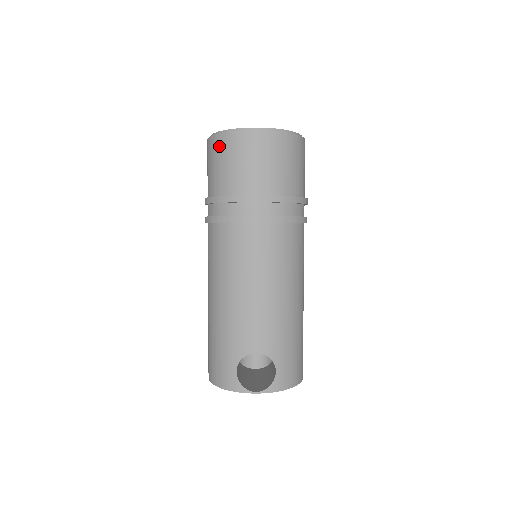
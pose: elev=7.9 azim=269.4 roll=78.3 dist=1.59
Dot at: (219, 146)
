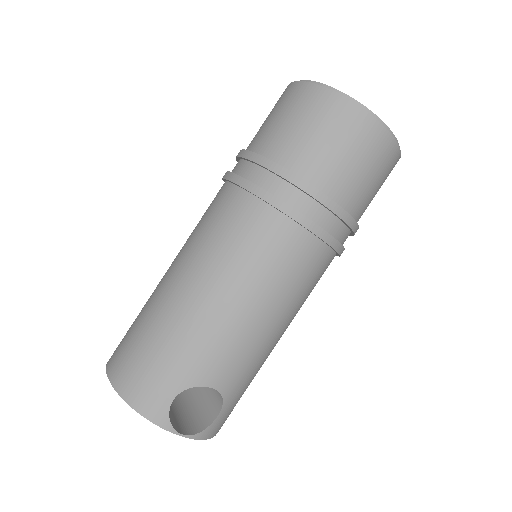
Dot at: (328, 108)
